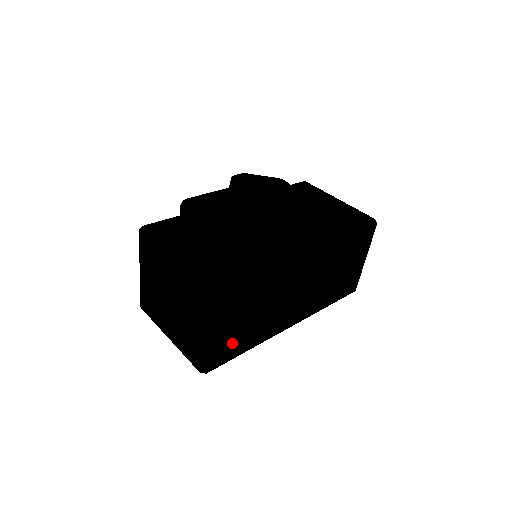
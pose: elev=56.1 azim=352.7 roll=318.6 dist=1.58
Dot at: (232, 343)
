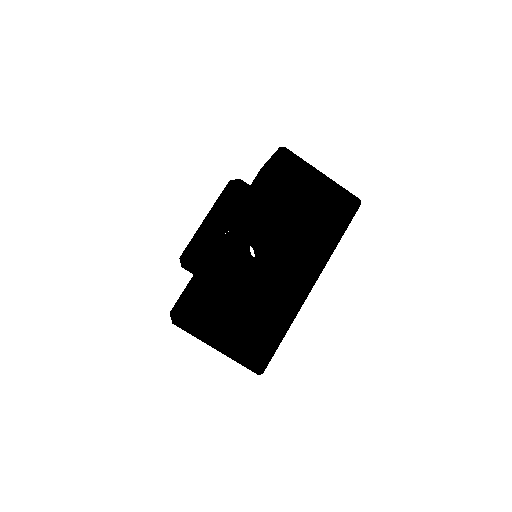
Dot at: occluded
